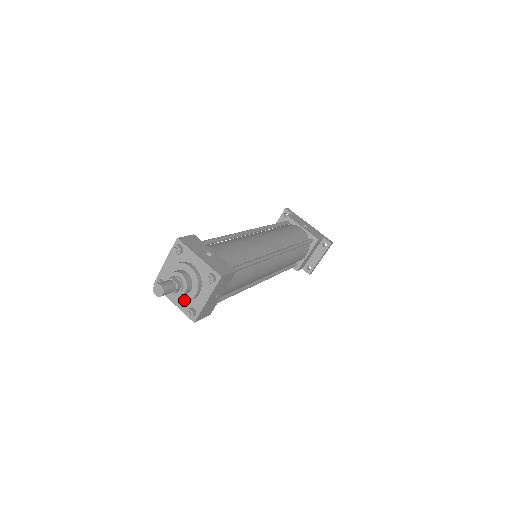
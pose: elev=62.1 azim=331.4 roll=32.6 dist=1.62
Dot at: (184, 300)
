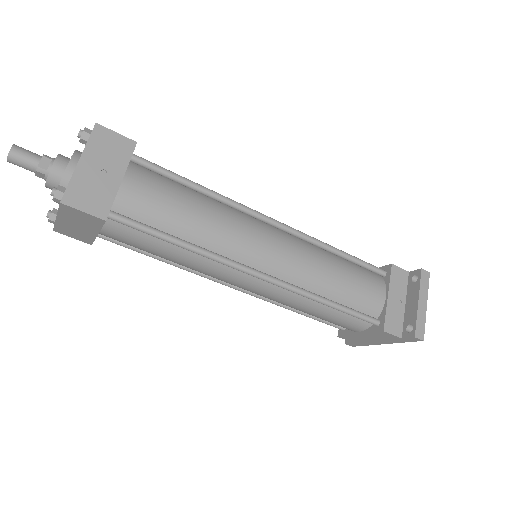
Dot at: occluded
